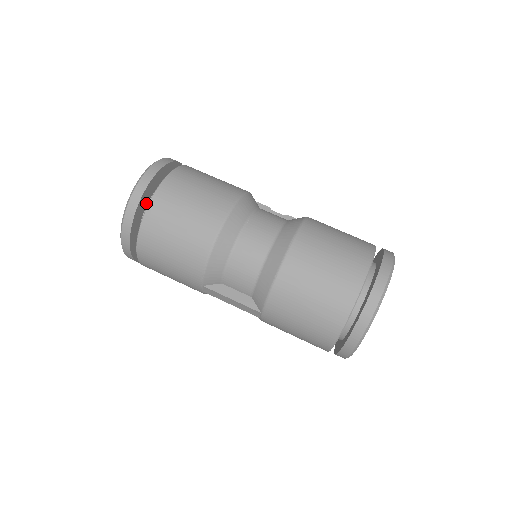
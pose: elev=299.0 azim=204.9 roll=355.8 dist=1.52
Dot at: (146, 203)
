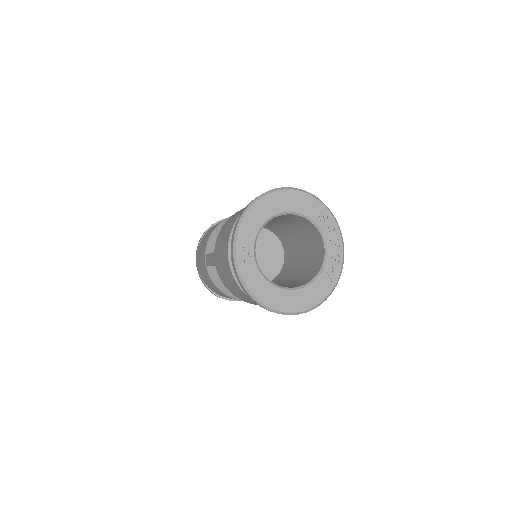
Dot at: occluded
